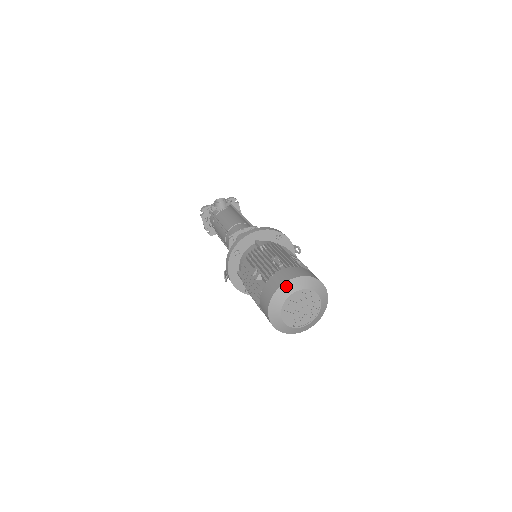
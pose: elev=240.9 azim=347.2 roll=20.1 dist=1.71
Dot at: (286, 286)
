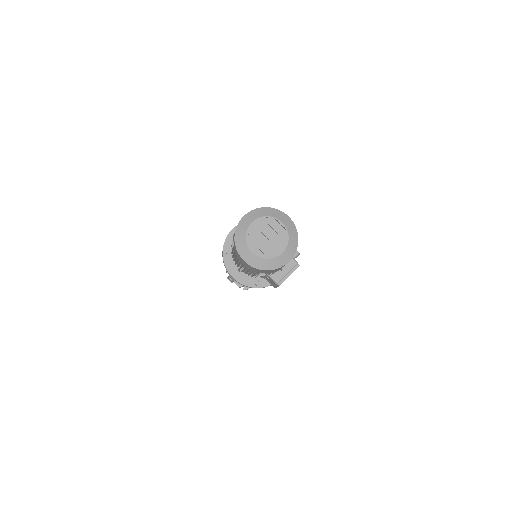
Dot at: (241, 224)
